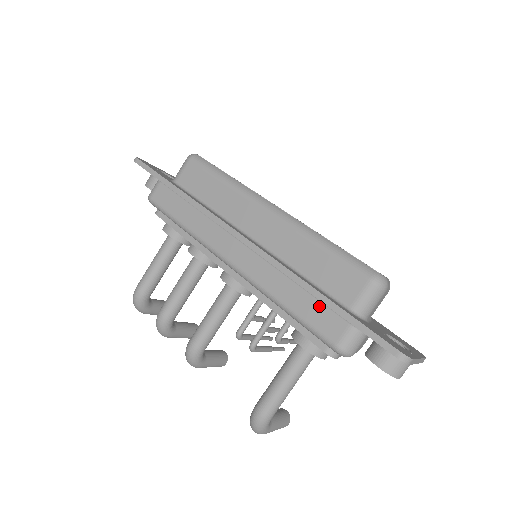
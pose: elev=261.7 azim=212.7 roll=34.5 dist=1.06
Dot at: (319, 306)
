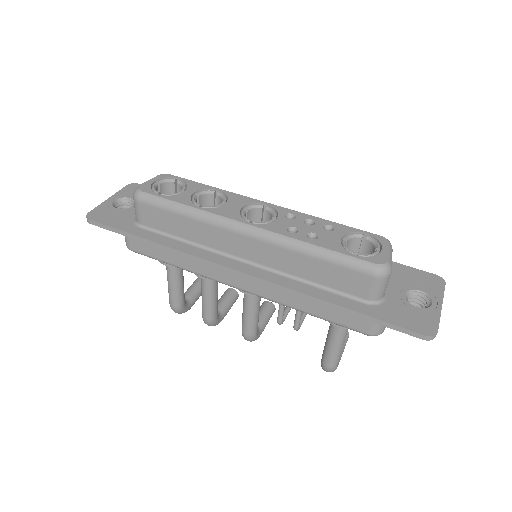
Dot at: (340, 310)
